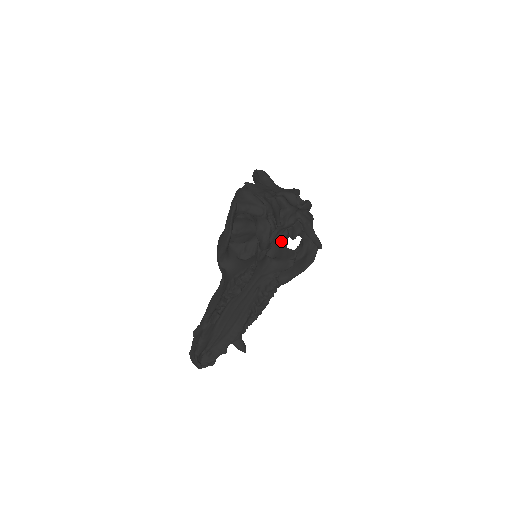
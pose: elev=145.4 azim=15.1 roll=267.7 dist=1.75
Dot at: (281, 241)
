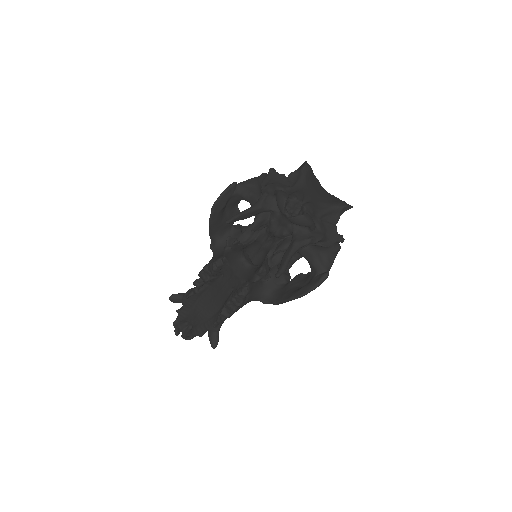
Dot at: (270, 250)
